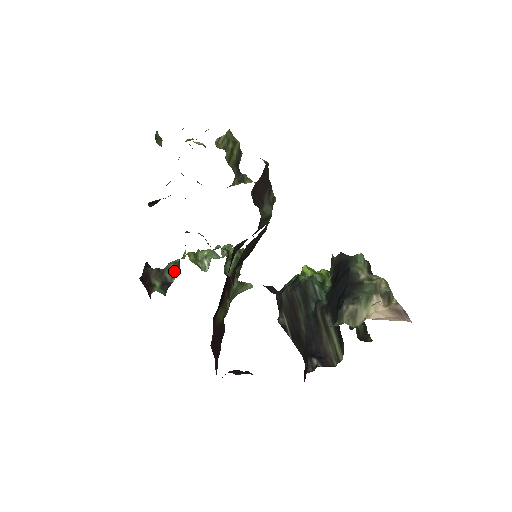
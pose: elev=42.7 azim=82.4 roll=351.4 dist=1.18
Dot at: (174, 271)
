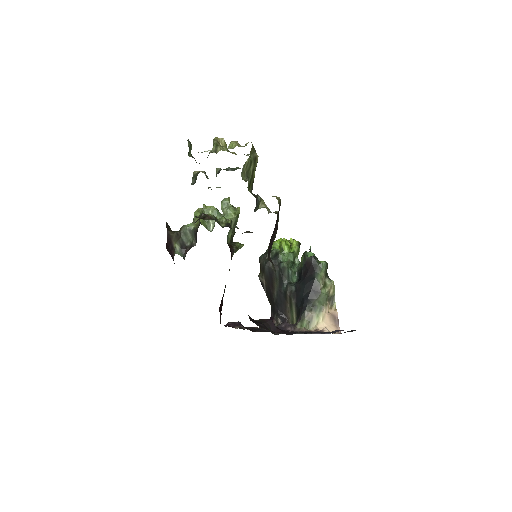
Dot at: (189, 236)
